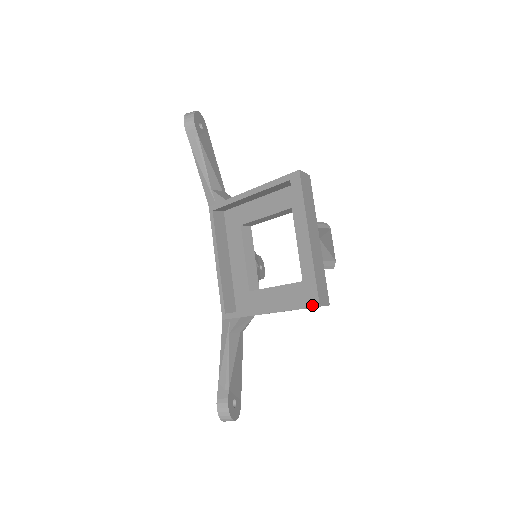
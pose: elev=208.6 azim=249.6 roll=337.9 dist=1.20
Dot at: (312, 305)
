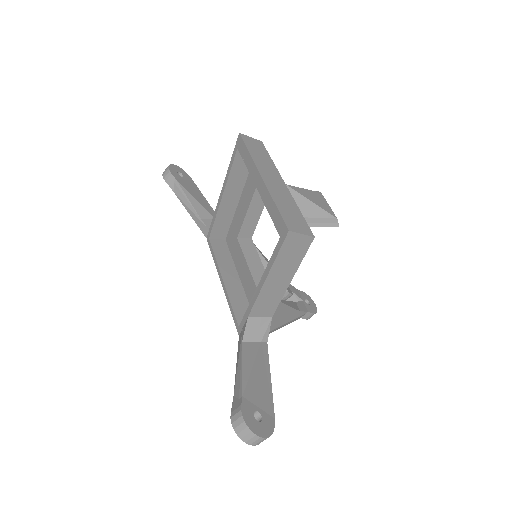
Dot at: (283, 237)
